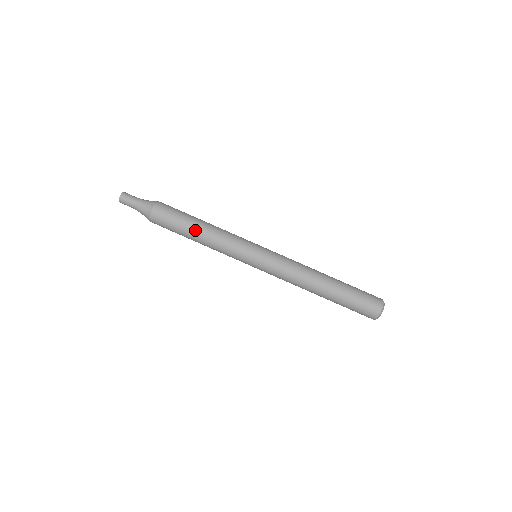
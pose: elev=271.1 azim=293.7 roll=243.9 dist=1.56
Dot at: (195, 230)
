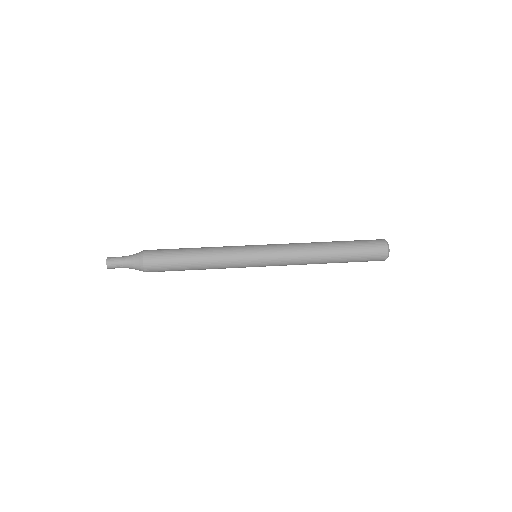
Dot at: (191, 261)
